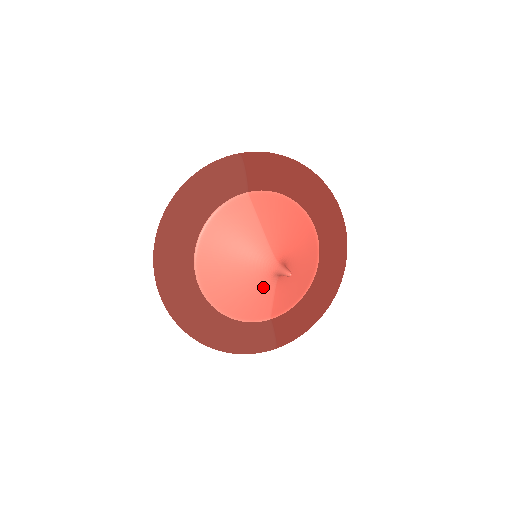
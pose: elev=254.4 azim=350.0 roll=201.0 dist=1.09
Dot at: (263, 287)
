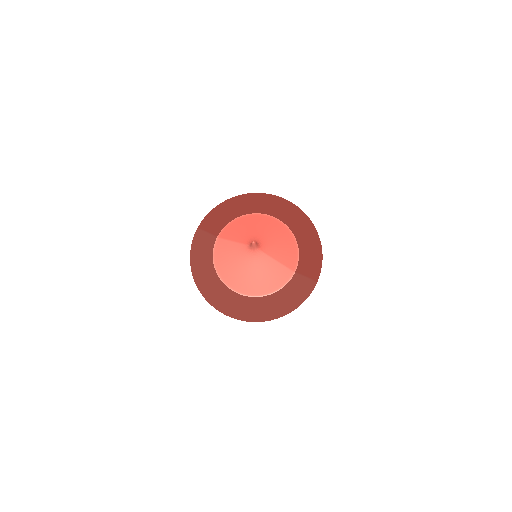
Dot at: (263, 262)
